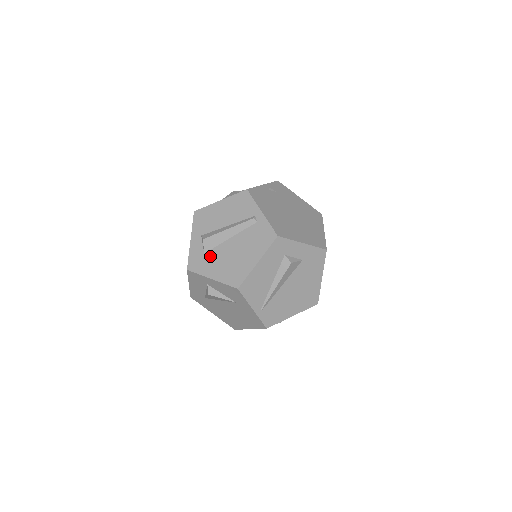
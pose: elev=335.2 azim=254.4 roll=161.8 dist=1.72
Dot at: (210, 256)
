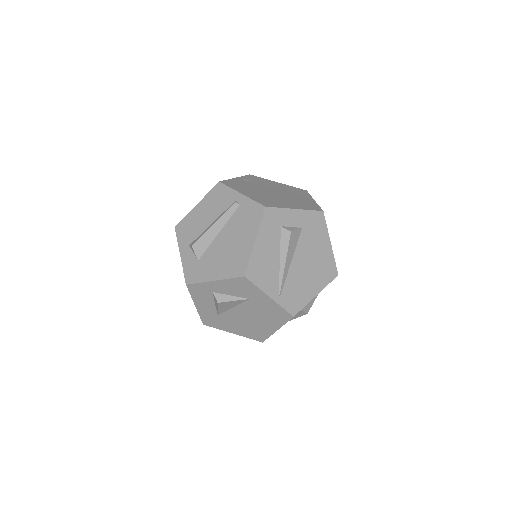
Dot at: (205, 260)
